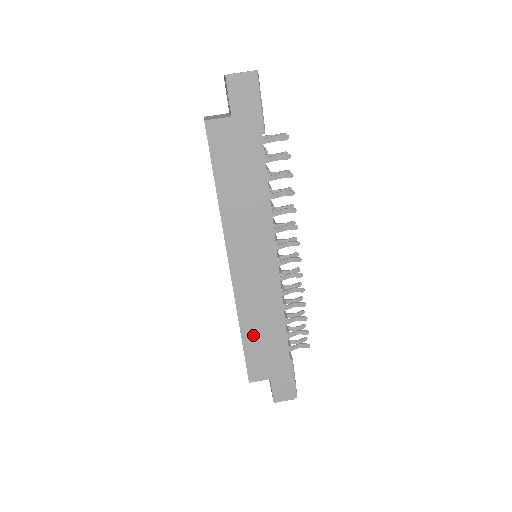
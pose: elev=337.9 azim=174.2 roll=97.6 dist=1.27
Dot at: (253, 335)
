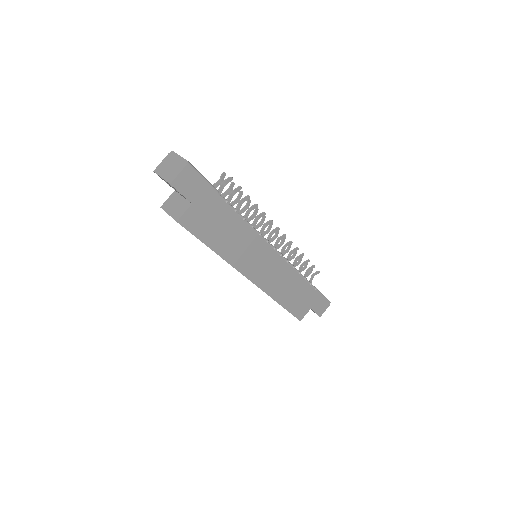
Dot at: (287, 299)
